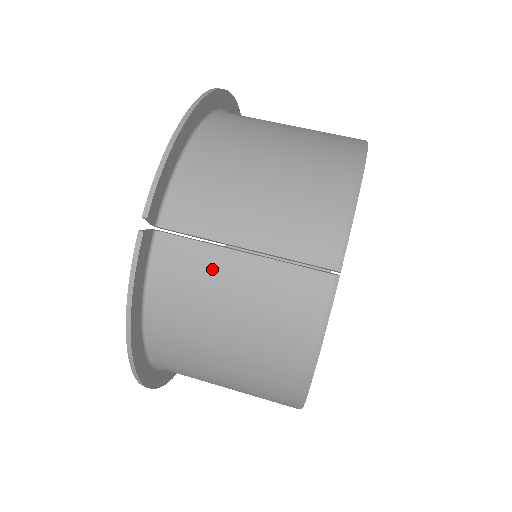
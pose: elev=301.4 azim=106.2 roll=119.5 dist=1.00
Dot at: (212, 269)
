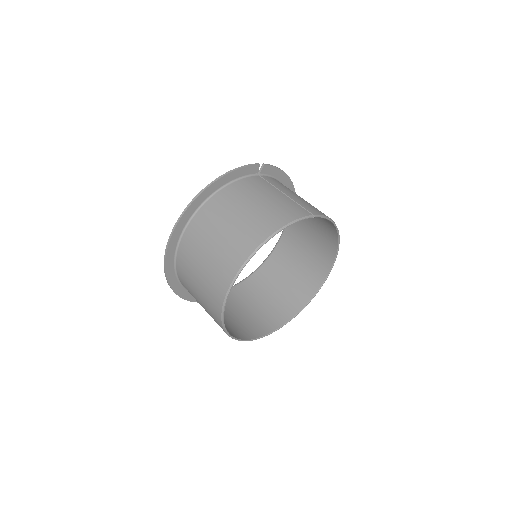
Dot at: (269, 189)
